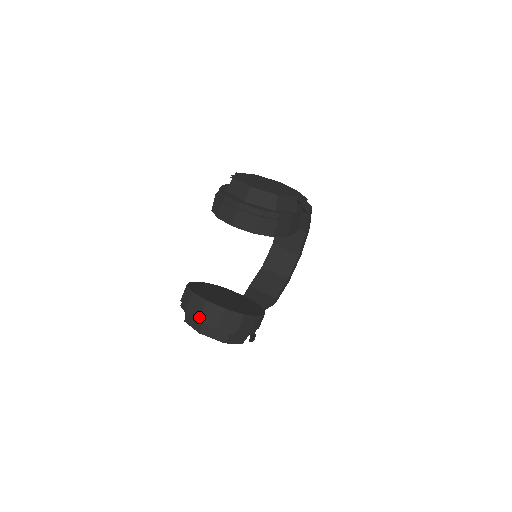
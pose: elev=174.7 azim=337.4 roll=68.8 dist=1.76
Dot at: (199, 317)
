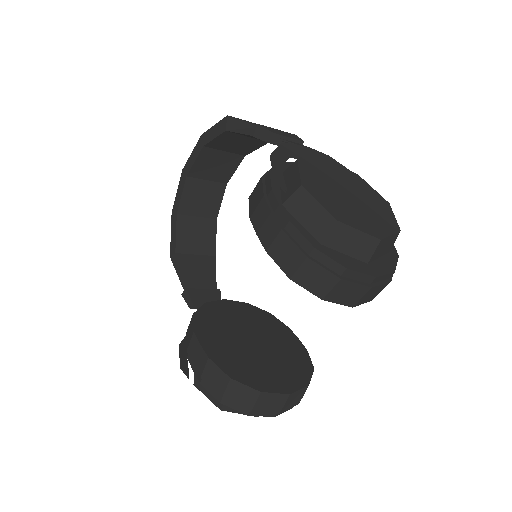
Dot at: (275, 413)
